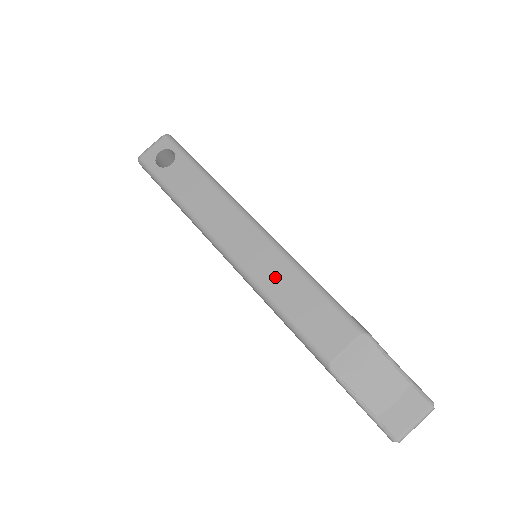
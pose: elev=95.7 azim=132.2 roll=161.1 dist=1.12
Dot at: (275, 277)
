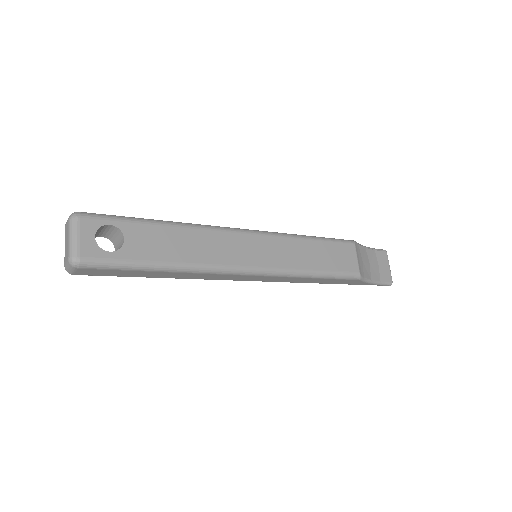
Dot at: (294, 255)
